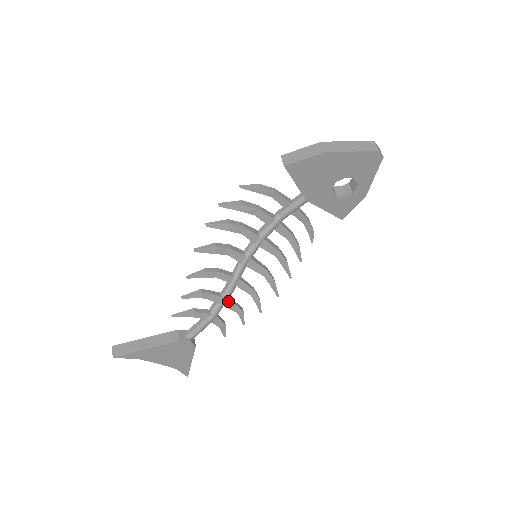
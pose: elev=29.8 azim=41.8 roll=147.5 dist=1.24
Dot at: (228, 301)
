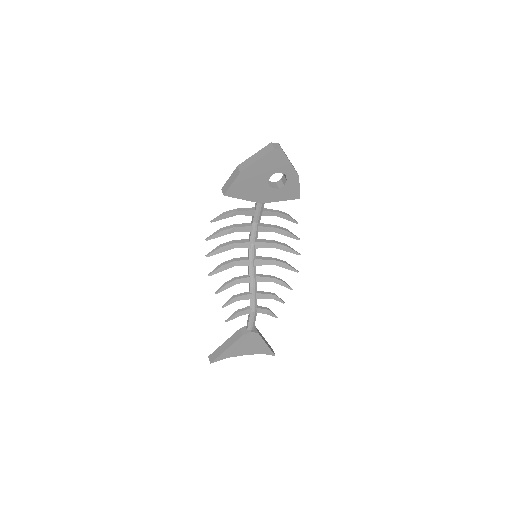
Dot at: (258, 294)
